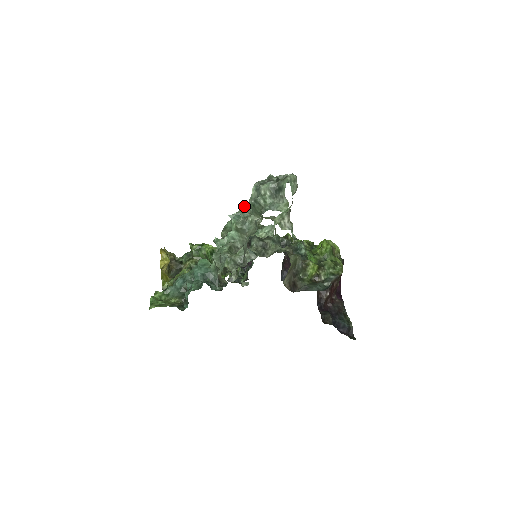
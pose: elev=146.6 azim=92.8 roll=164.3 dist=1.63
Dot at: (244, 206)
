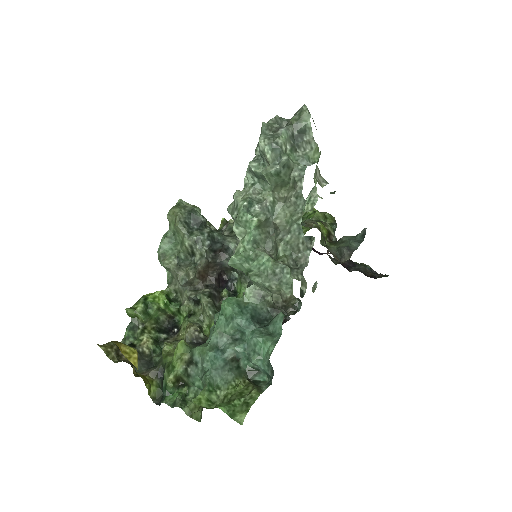
Dot at: (176, 208)
